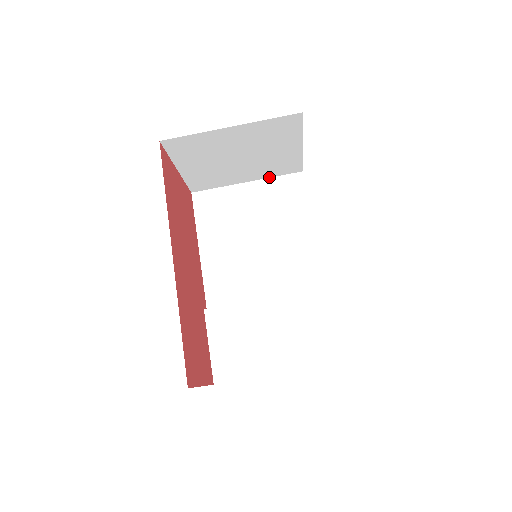
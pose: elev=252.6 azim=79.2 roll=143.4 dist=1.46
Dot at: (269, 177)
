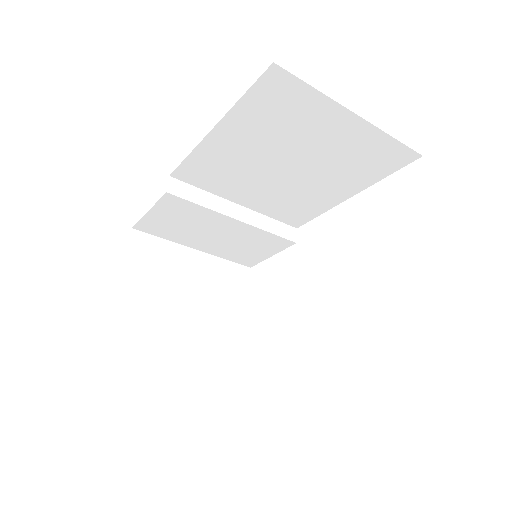
Dot at: (386, 133)
